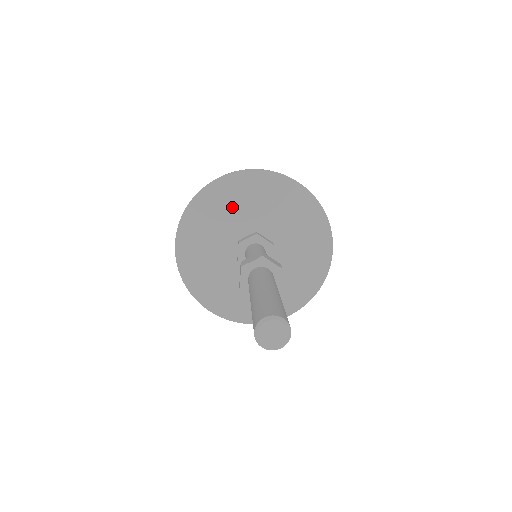
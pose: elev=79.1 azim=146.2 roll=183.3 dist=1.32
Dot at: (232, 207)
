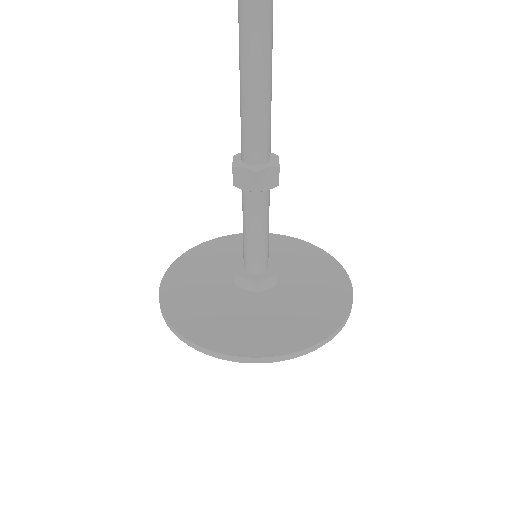
Dot at: (281, 255)
